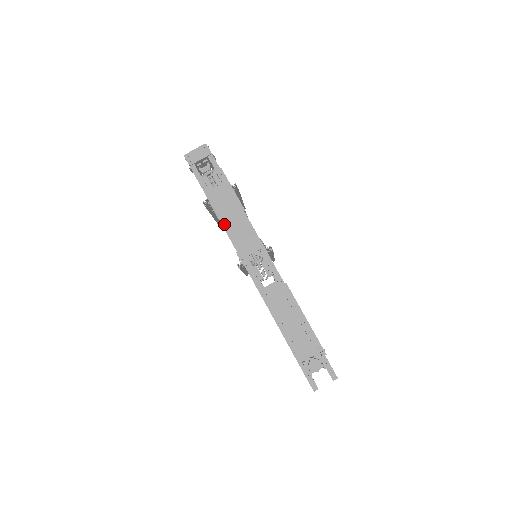
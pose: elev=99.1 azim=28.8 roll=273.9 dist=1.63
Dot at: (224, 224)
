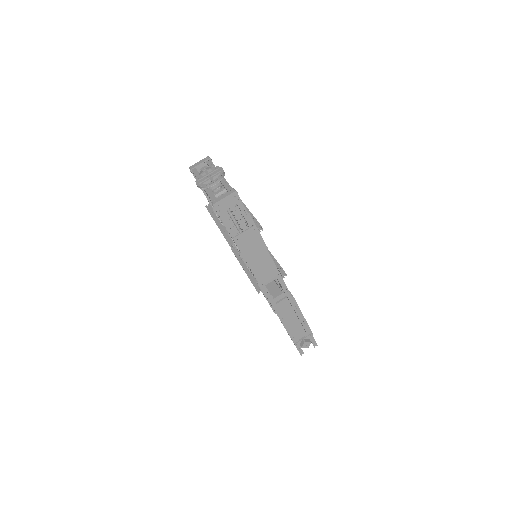
Dot at: (249, 263)
